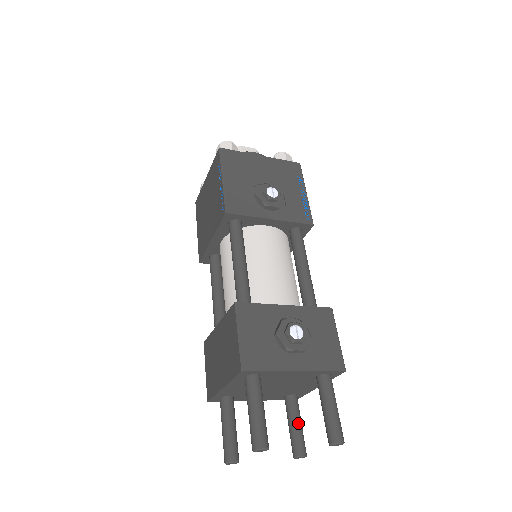
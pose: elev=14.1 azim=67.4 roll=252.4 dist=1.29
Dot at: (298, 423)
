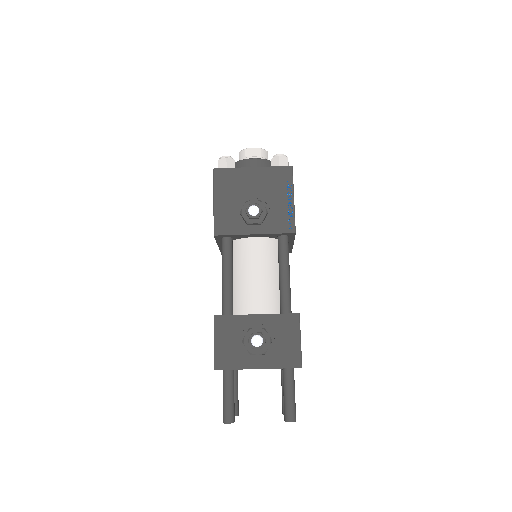
Dot at: occluded
